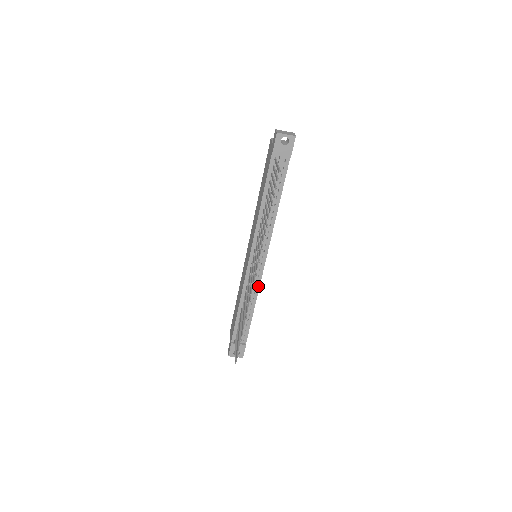
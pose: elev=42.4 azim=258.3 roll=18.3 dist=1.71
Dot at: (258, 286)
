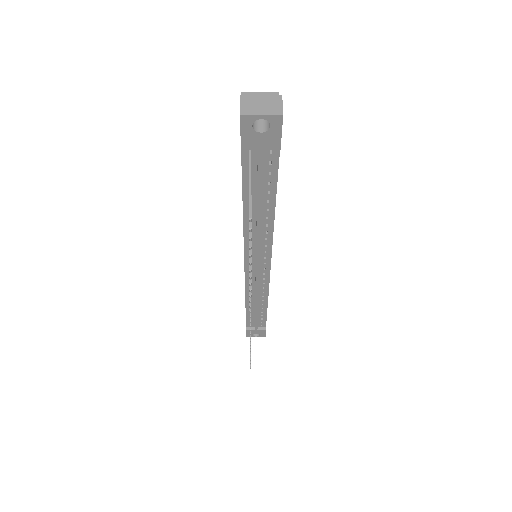
Dot at: (267, 287)
